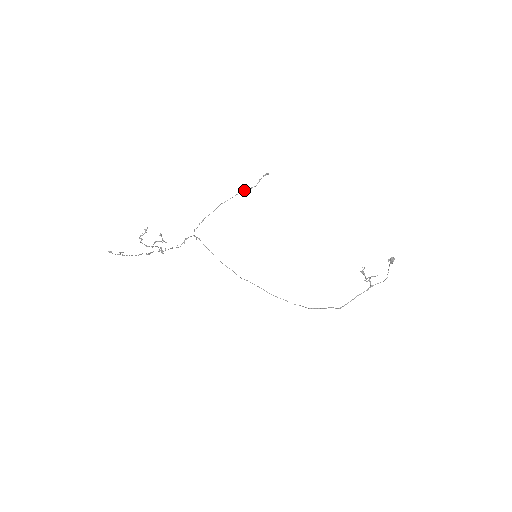
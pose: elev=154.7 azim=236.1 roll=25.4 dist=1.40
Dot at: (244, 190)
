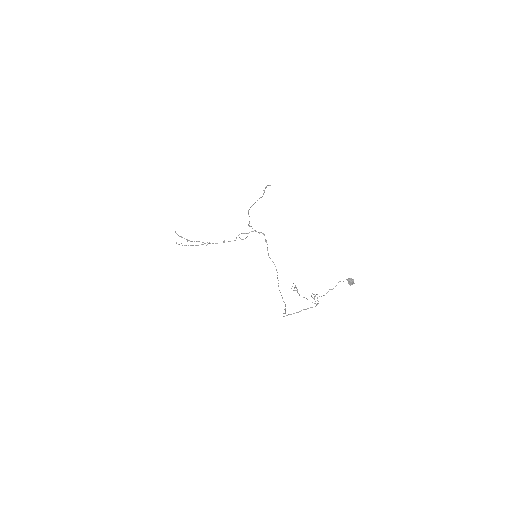
Dot at: occluded
